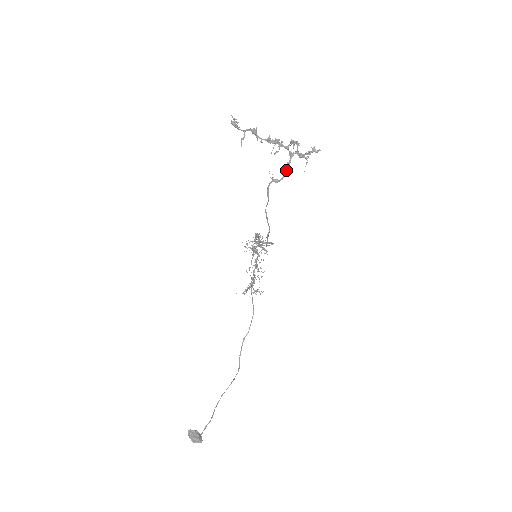
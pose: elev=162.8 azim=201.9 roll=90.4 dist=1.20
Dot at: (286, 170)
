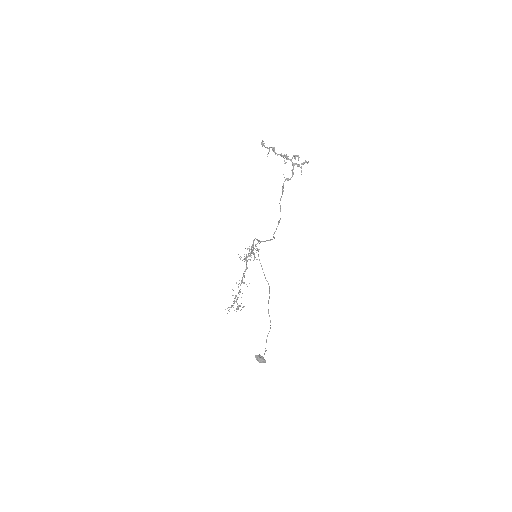
Dot at: (292, 174)
